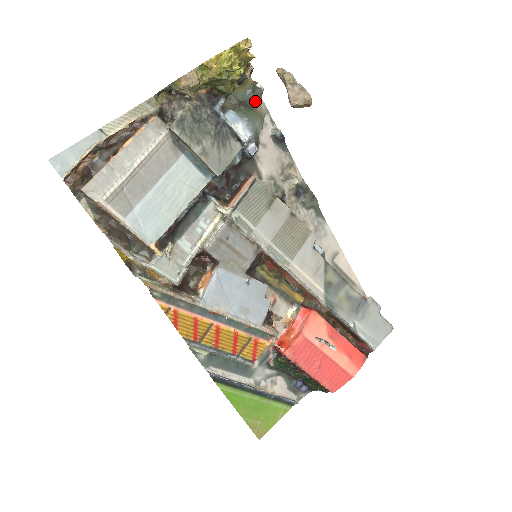
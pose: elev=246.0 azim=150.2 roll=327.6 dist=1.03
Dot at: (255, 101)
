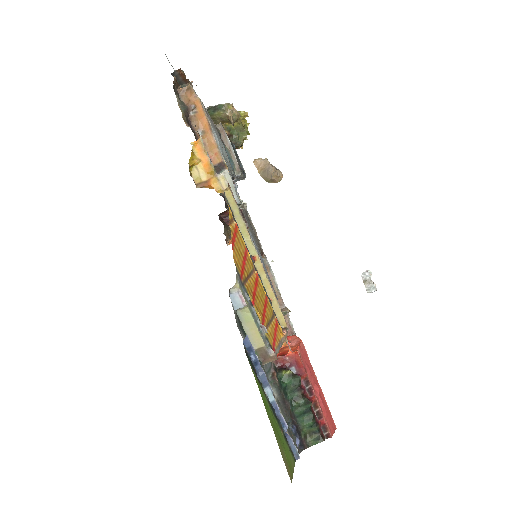
Dot at: occluded
